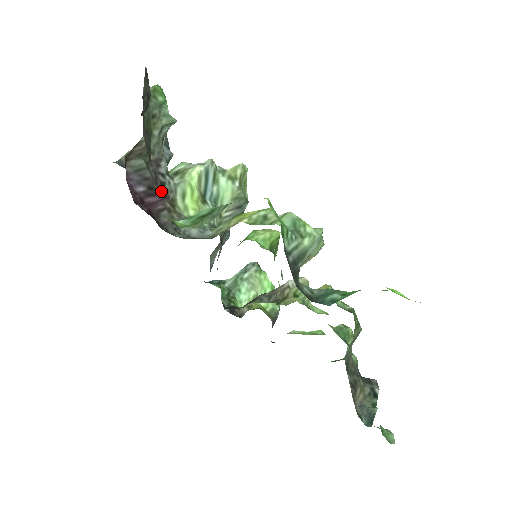
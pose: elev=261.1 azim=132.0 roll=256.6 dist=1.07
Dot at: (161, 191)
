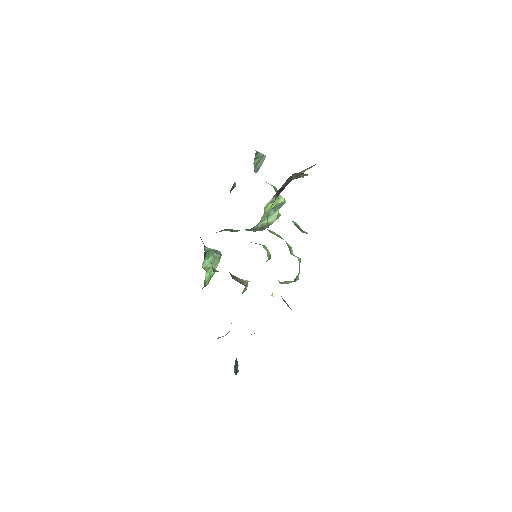
Dot at: occluded
